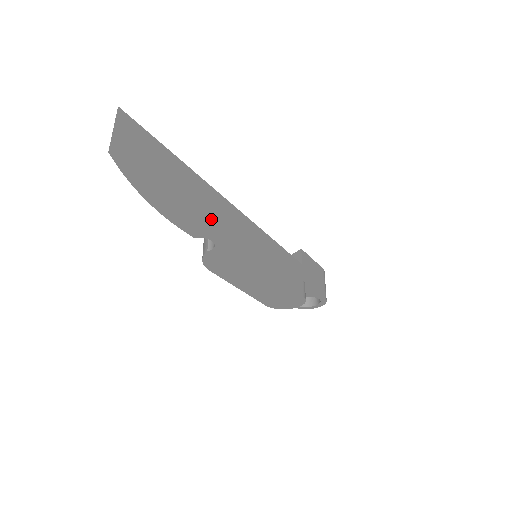
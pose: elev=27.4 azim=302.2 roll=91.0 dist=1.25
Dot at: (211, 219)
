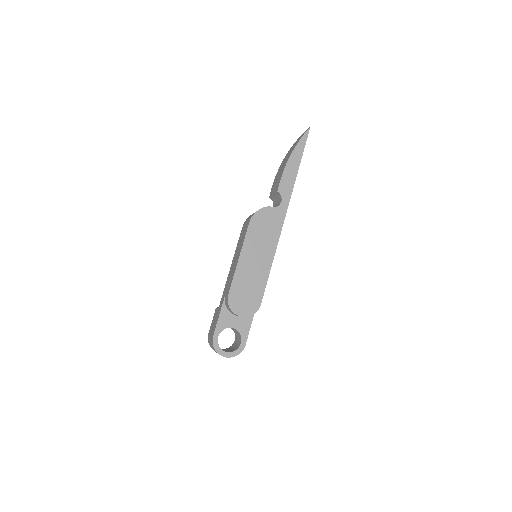
Dot at: occluded
